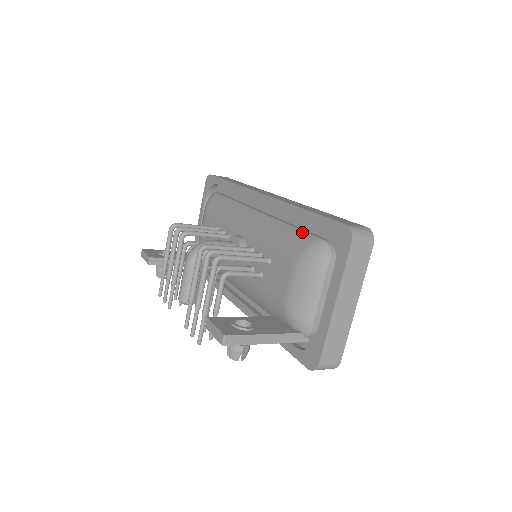
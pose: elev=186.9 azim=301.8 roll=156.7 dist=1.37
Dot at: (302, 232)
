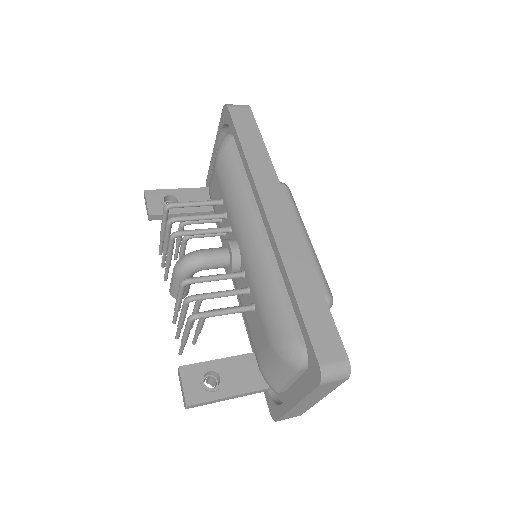
Dot at: (287, 313)
